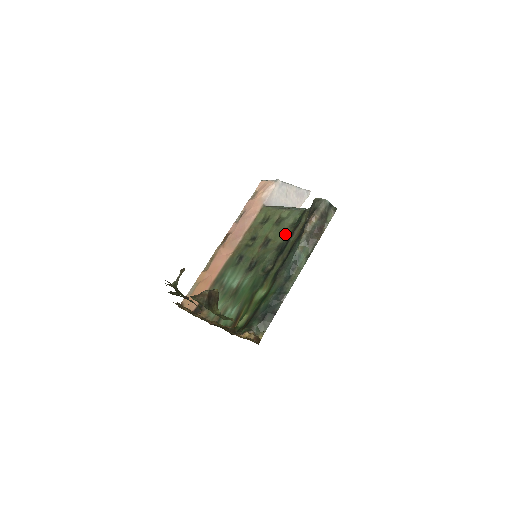
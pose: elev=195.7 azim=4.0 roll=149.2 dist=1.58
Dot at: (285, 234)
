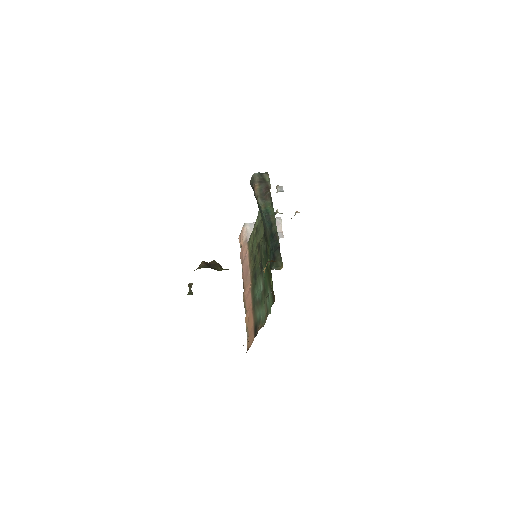
Dot at: (261, 226)
